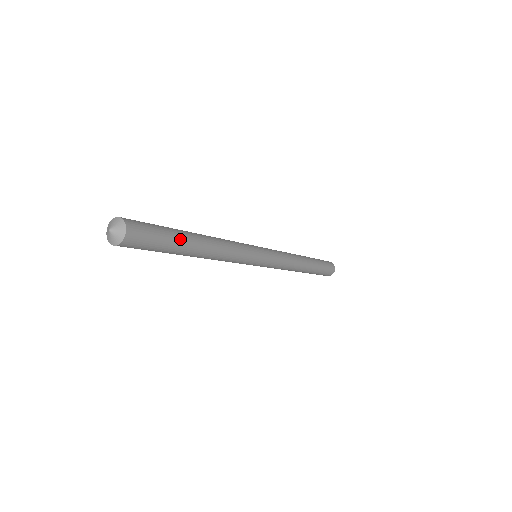
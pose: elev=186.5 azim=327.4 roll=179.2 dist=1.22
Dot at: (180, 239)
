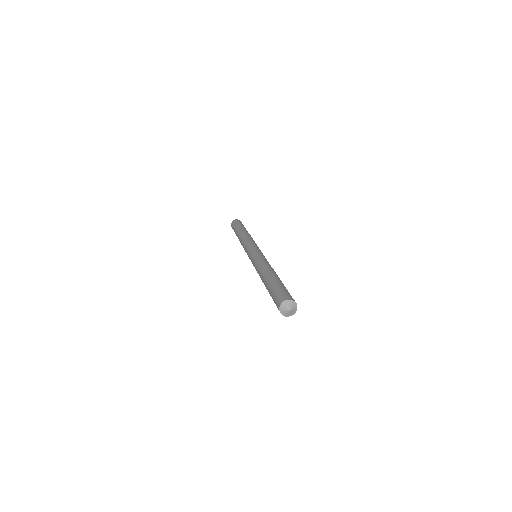
Dot at: occluded
